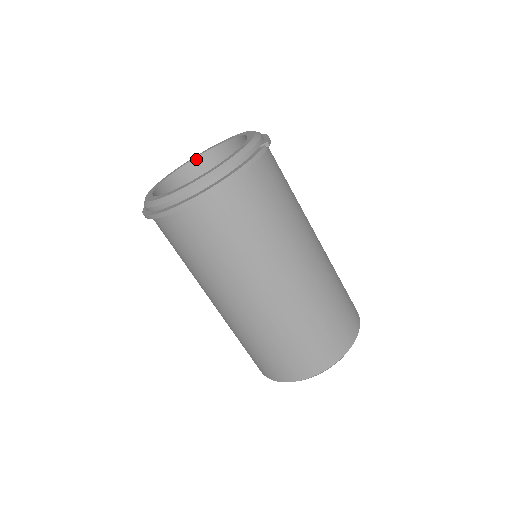
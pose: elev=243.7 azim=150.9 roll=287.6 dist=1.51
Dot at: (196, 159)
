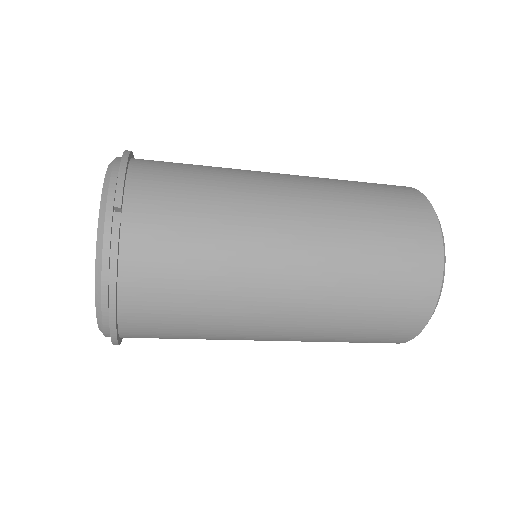
Dot at: occluded
